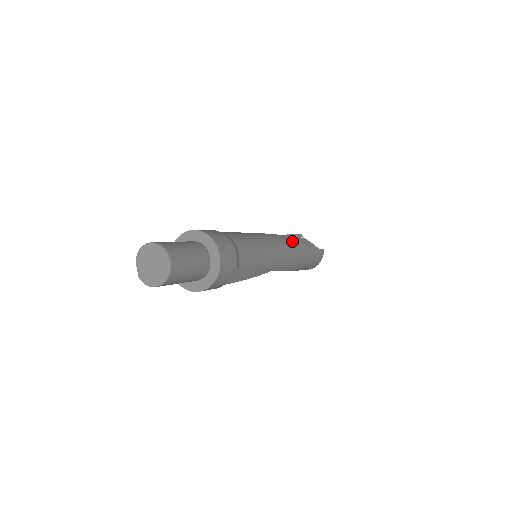
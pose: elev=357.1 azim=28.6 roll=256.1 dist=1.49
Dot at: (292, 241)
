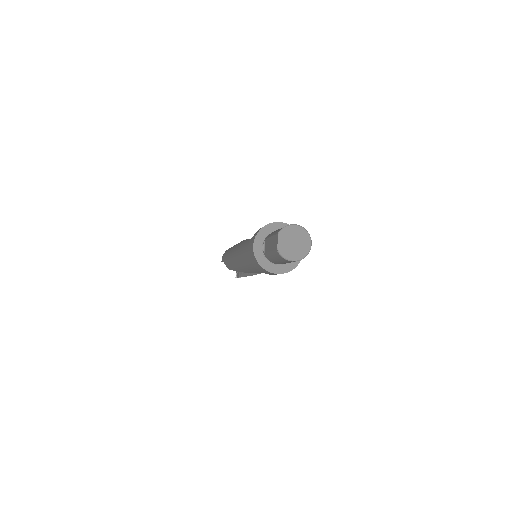
Dot at: occluded
